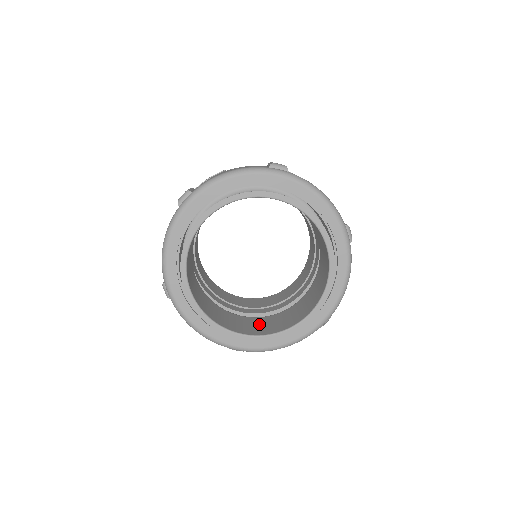
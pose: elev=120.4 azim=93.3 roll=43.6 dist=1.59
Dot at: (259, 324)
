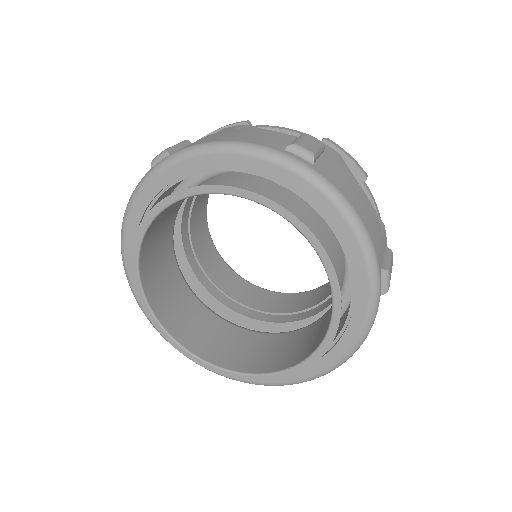
Dot at: (233, 343)
